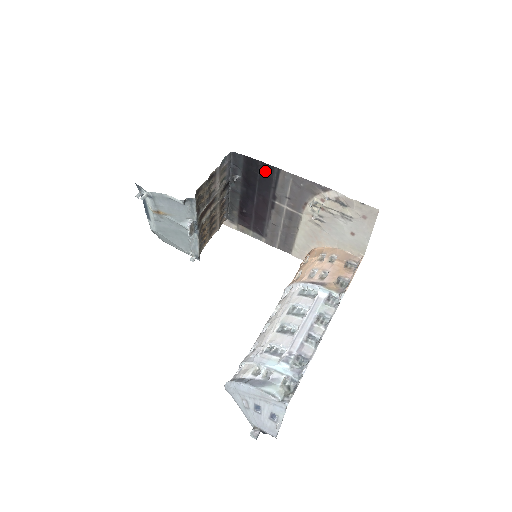
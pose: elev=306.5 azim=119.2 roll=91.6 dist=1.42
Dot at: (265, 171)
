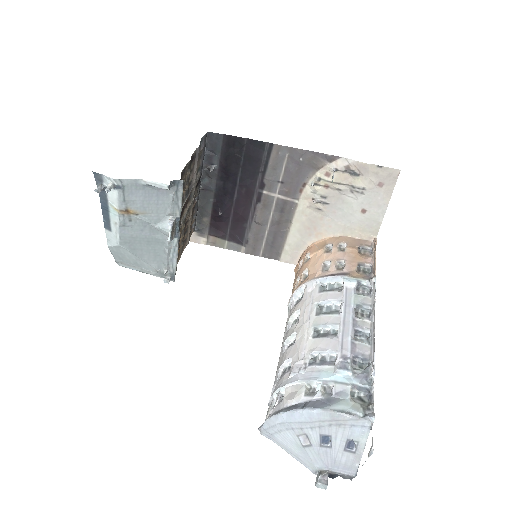
Dot at: (252, 151)
